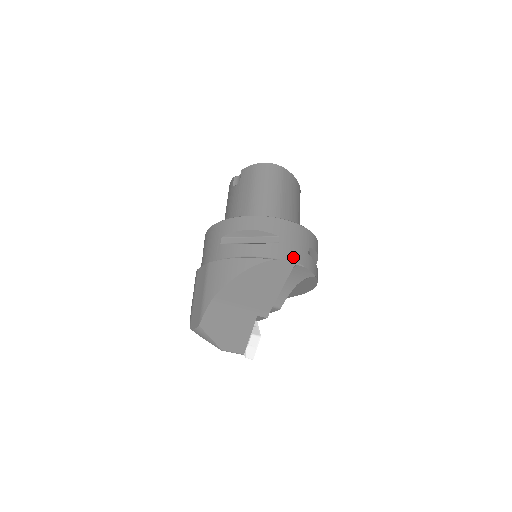
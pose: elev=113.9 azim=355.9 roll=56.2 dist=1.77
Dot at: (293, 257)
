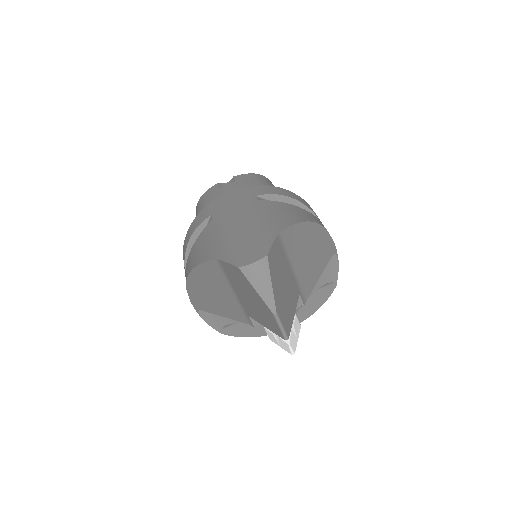
Dot at: occluded
